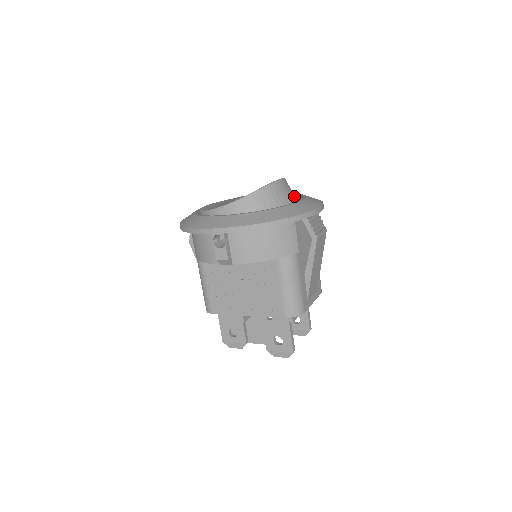
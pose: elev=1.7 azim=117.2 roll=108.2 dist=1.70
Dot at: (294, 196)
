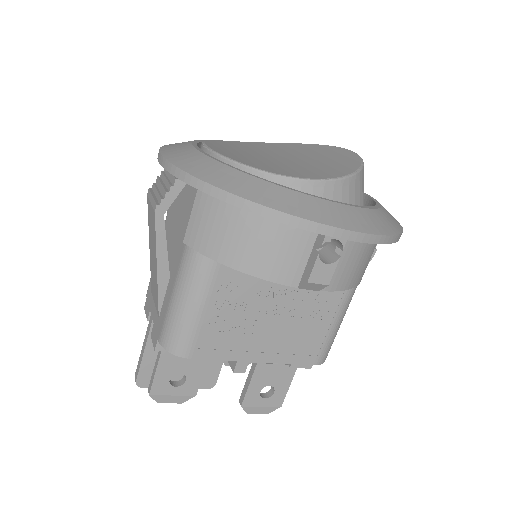
Dot at: occluded
